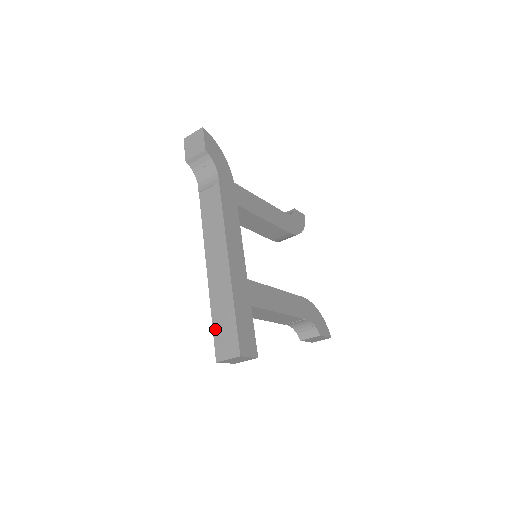
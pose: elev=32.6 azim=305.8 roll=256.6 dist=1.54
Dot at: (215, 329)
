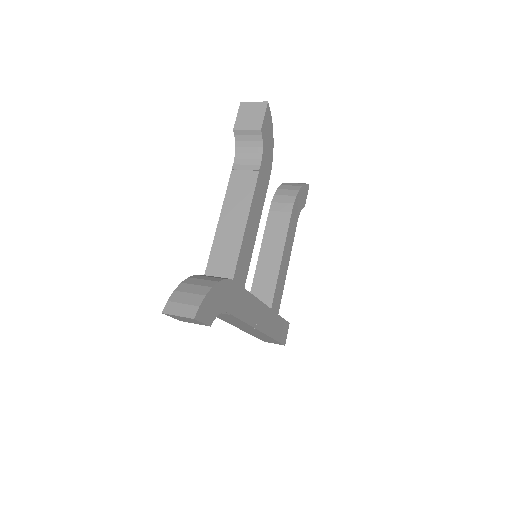
Dot at: (258, 338)
